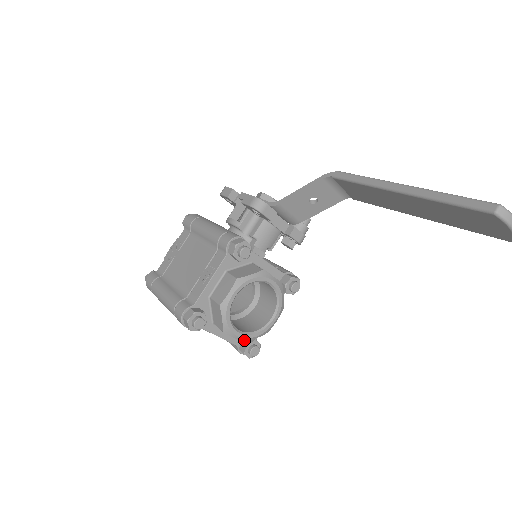
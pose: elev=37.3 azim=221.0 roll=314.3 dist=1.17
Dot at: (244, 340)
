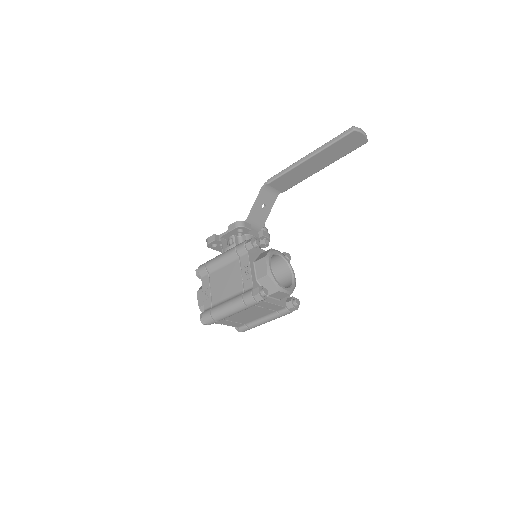
Dot at: (290, 293)
